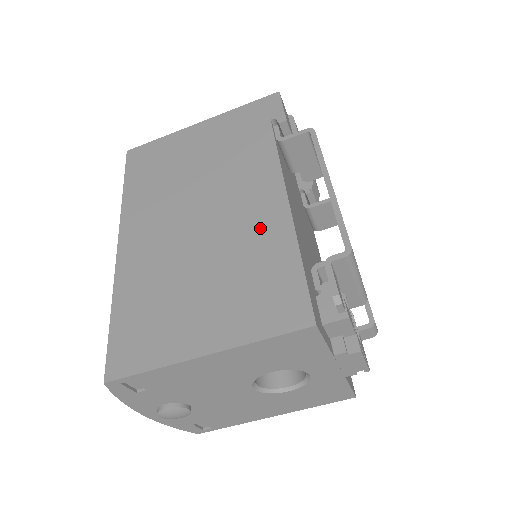
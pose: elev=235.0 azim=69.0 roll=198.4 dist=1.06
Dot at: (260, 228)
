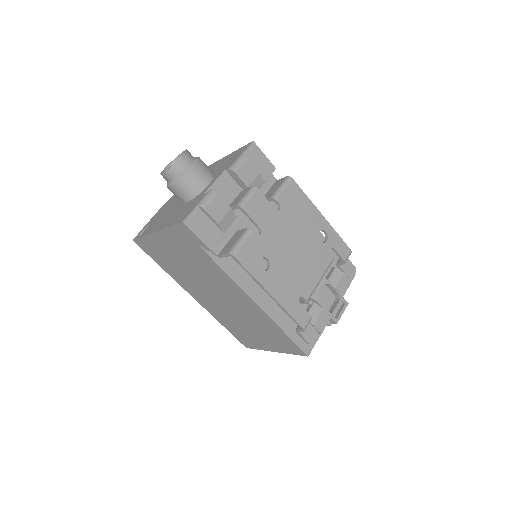
Dot at: (254, 313)
